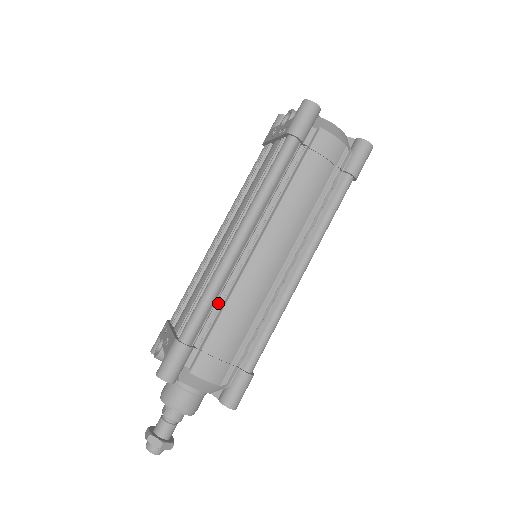
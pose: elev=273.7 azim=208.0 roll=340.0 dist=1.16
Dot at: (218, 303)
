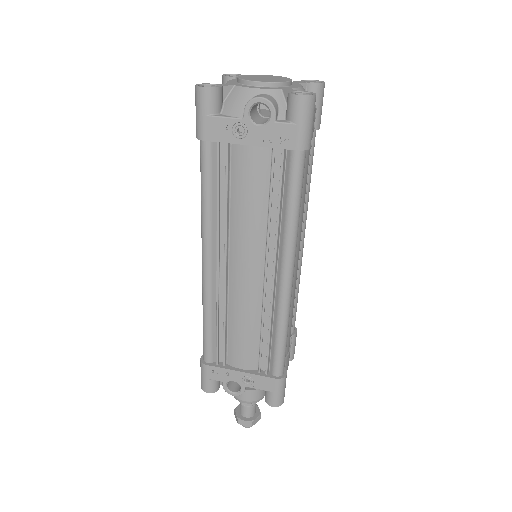
Dot at: occluded
